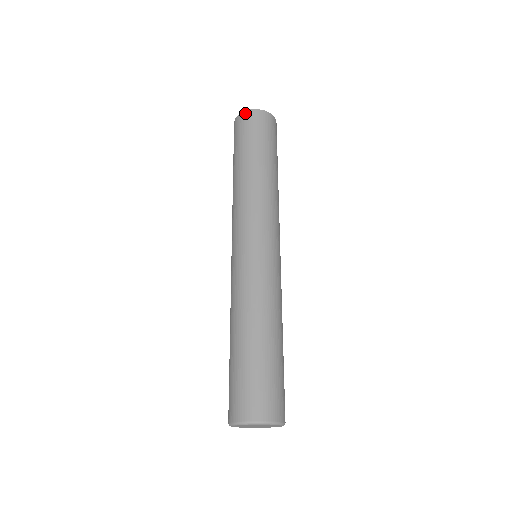
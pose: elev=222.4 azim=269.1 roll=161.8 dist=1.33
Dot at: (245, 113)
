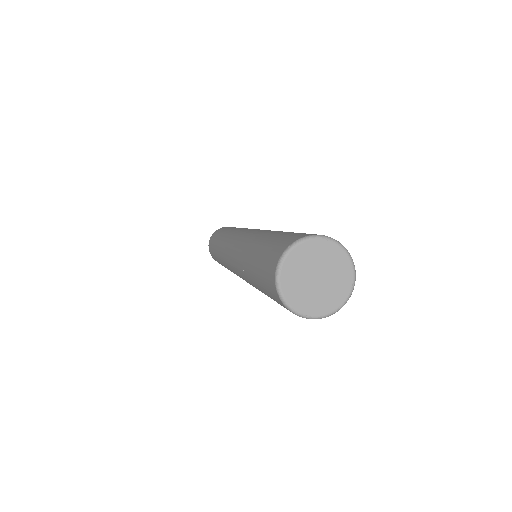
Dot at: occluded
